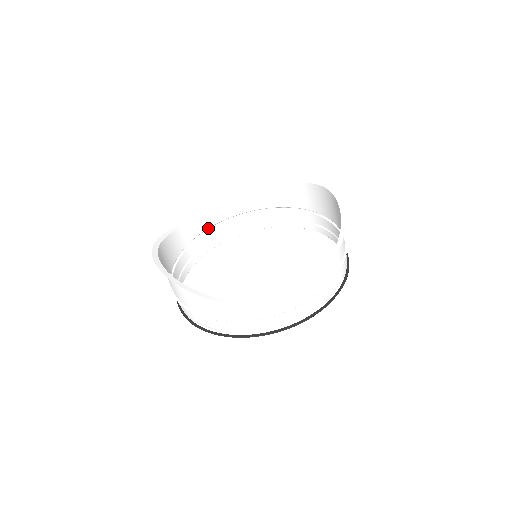
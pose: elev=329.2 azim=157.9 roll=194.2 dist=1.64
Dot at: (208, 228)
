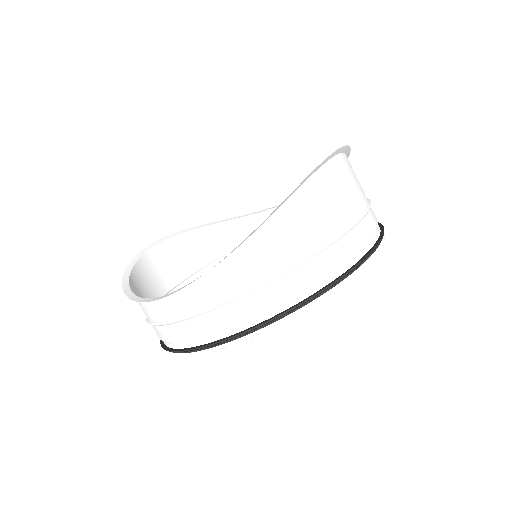
Dot at: occluded
